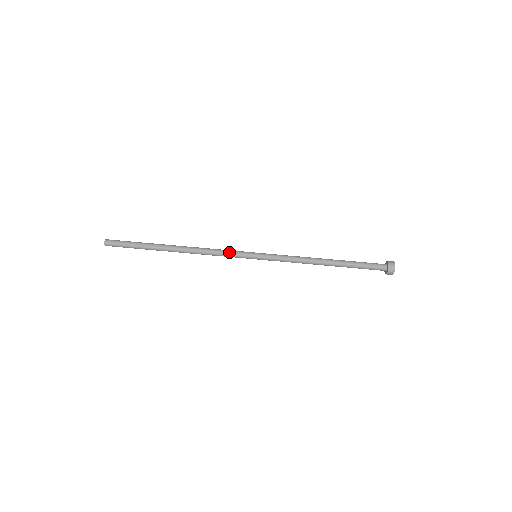
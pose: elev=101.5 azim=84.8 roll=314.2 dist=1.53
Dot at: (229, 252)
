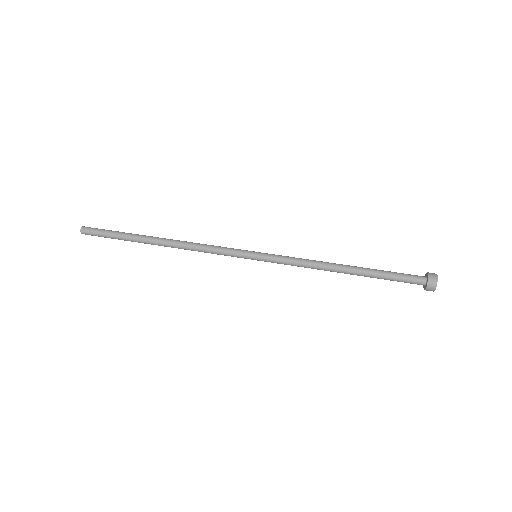
Dot at: (222, 251)
